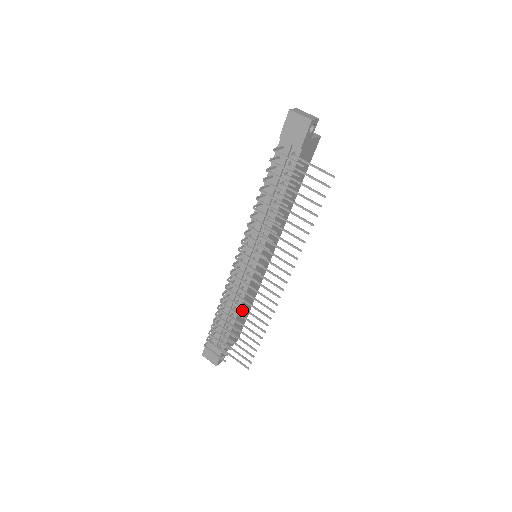
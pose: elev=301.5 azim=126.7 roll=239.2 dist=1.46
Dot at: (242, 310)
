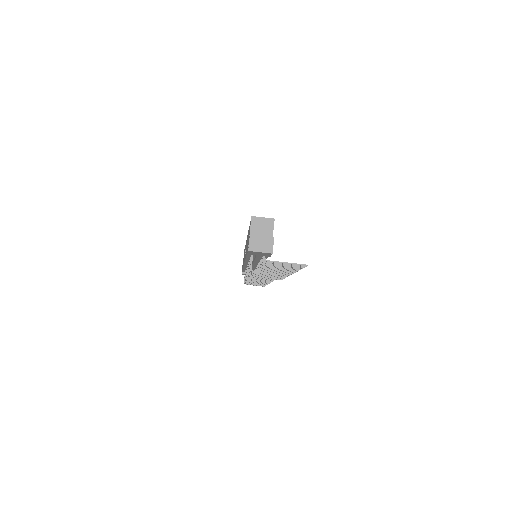
Dot at: occluded
